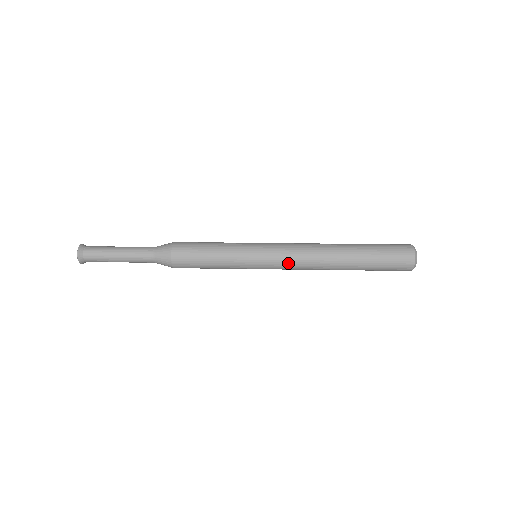
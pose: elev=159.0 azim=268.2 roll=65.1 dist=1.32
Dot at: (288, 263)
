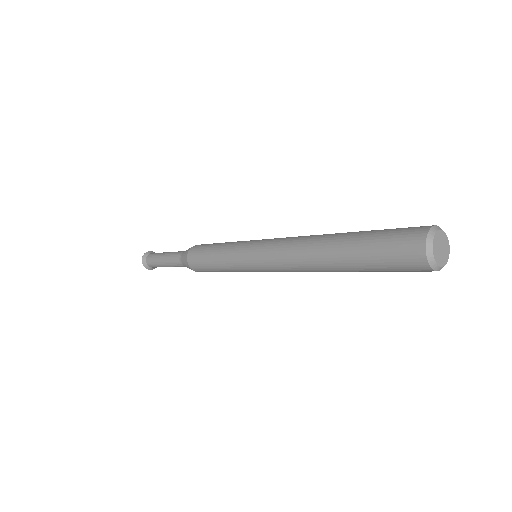
Dot at: (272, 250)
